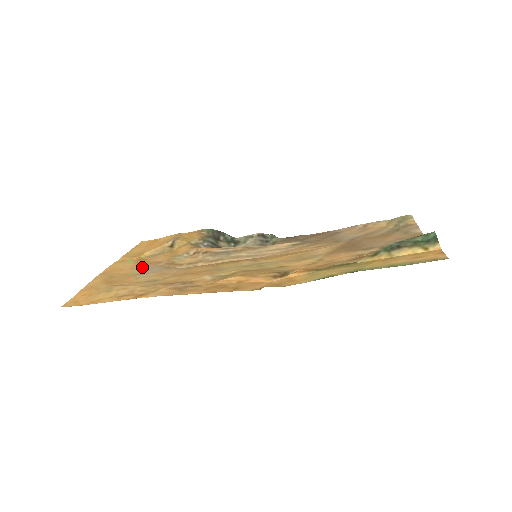
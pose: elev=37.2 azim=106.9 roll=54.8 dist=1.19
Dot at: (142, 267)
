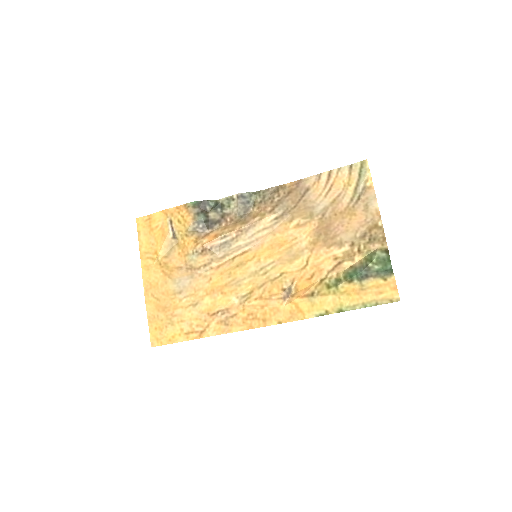
Dot at: (172, 280)
